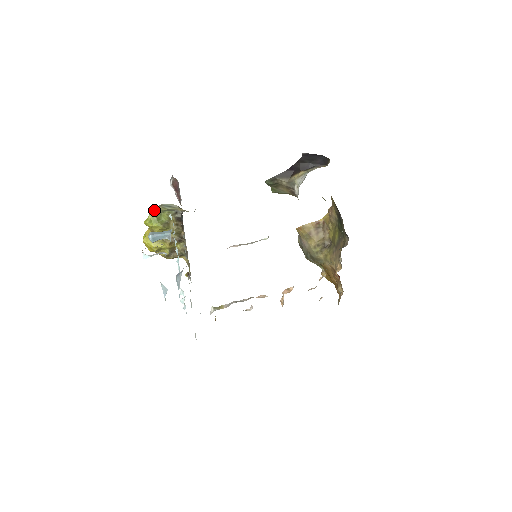
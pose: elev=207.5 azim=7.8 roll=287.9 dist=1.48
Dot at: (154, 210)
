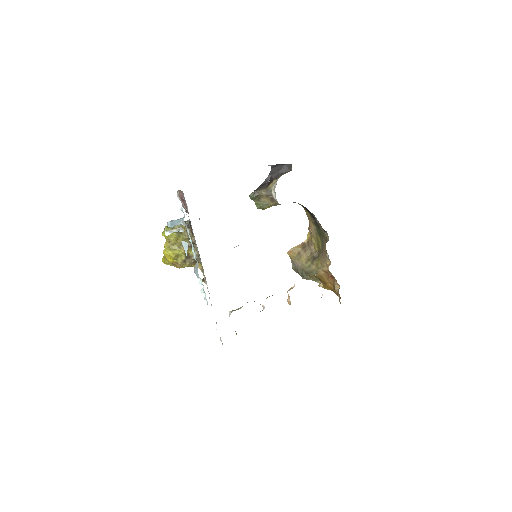
Dot at: occluded
